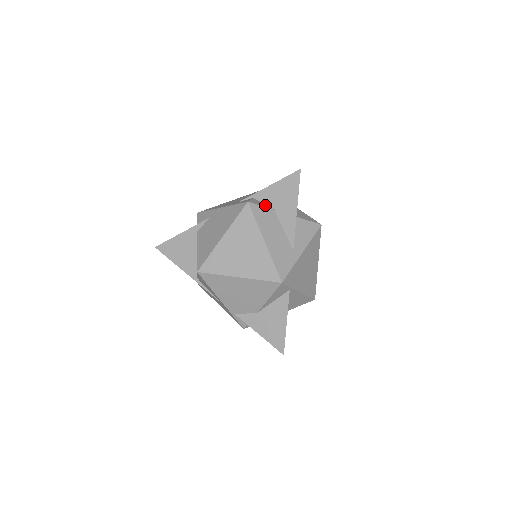
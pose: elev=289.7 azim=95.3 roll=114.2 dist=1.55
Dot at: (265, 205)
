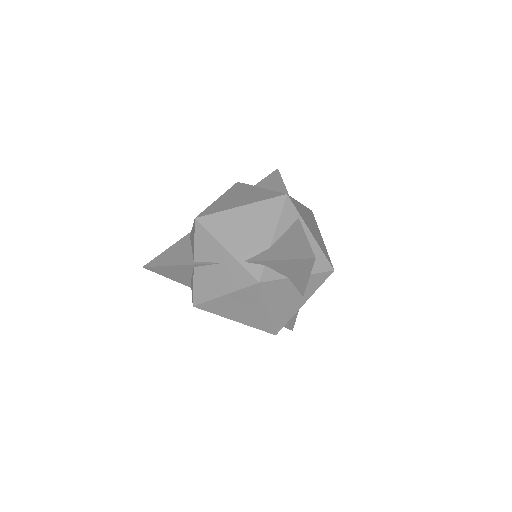
Dot at: occluded
